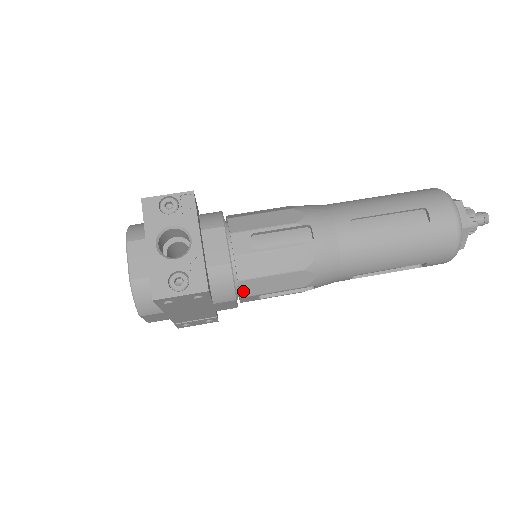
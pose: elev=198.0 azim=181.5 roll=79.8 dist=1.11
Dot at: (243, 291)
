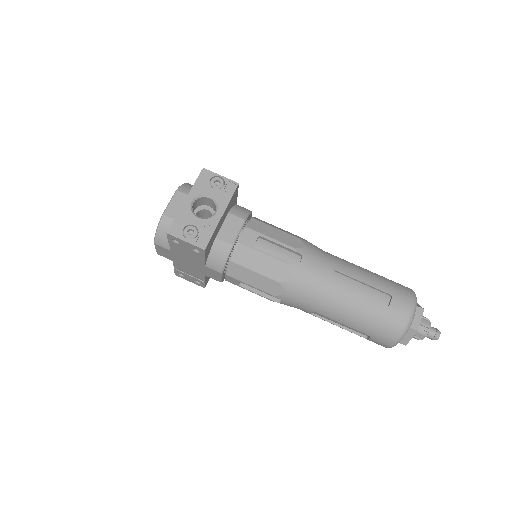
Dot at: (230, 271)
